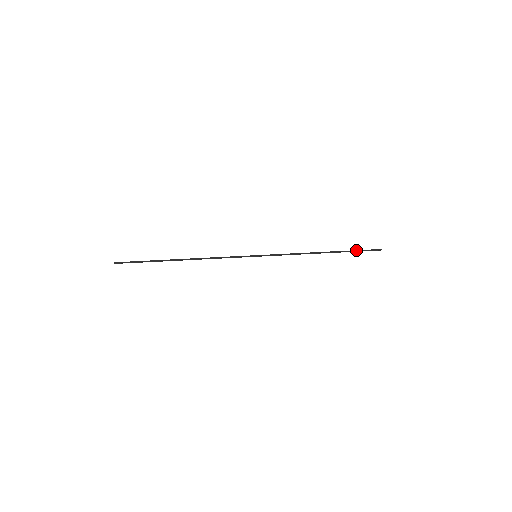
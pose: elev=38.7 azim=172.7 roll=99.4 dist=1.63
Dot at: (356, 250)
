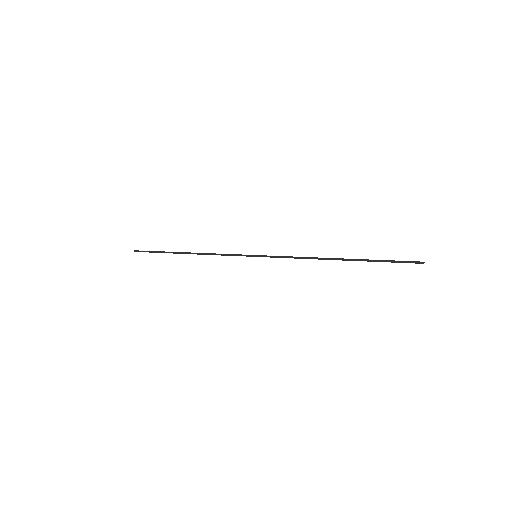
Dot at: (383, 260)
